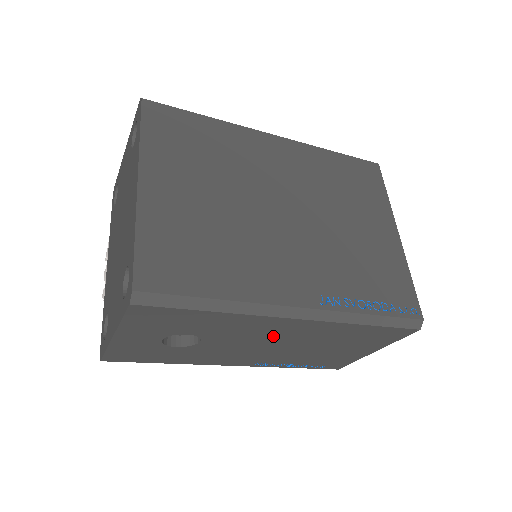
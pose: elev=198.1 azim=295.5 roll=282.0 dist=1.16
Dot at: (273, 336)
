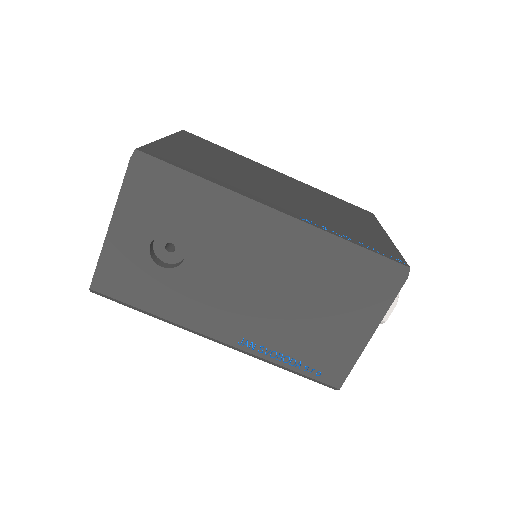
Dot at: (254, 260)
